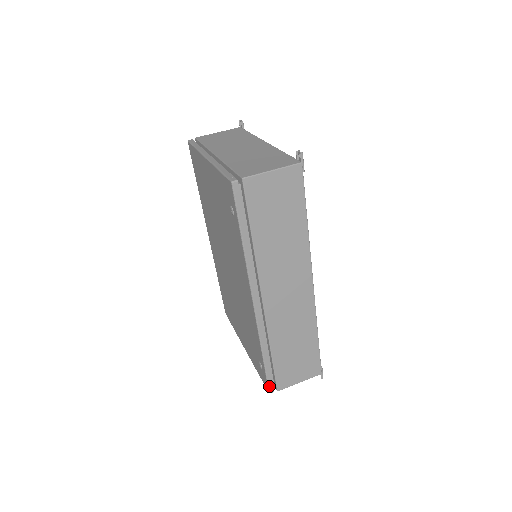
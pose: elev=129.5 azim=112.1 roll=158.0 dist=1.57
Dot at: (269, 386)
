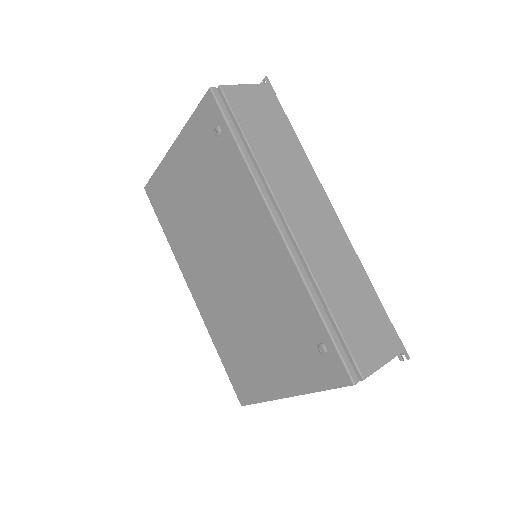
Dot at: (348, 369)
